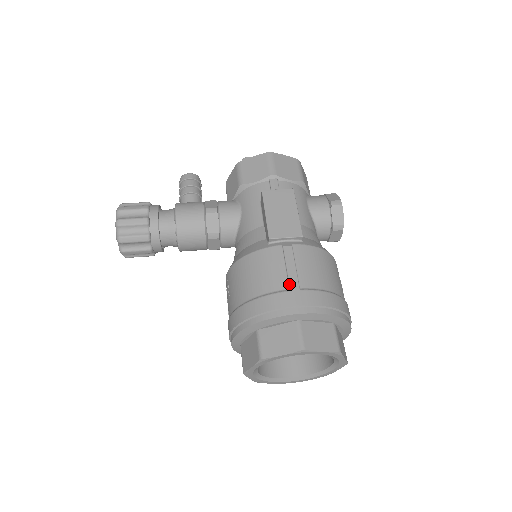
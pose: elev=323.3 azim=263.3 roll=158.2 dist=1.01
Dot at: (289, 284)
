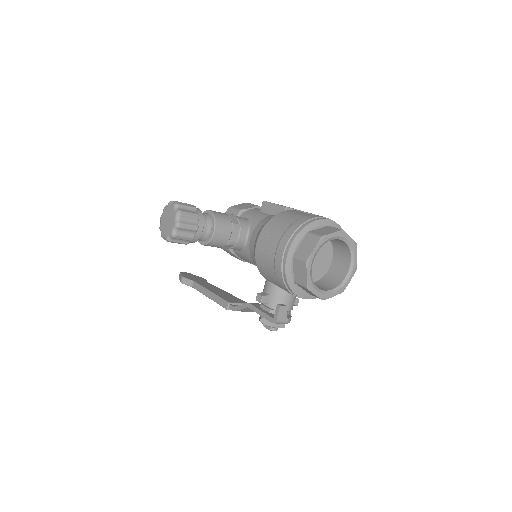
Dot at: (313, 214)
